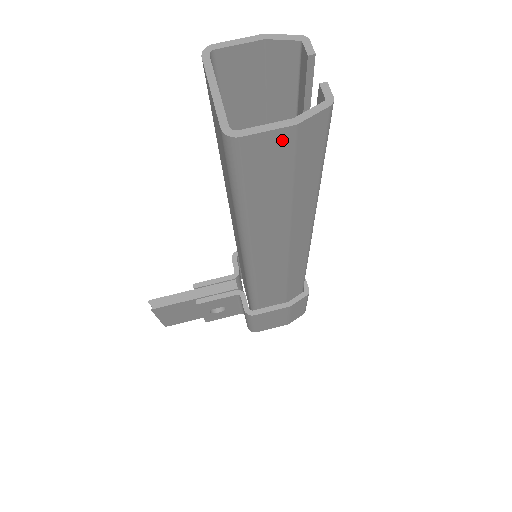
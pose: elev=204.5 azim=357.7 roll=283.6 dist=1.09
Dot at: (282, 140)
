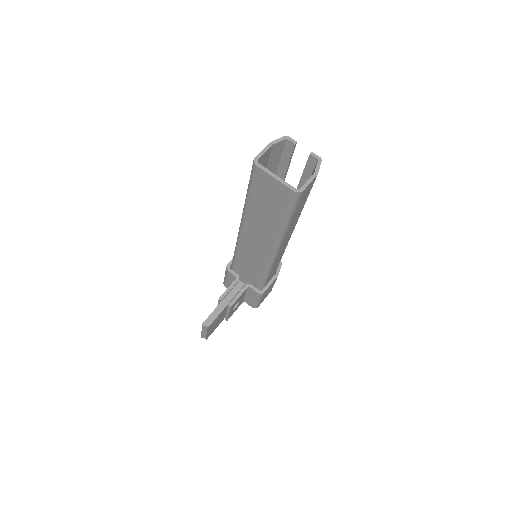
Dot at: (312, 184)
